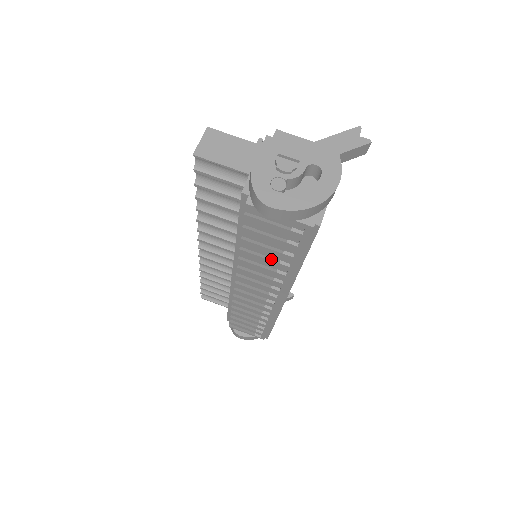
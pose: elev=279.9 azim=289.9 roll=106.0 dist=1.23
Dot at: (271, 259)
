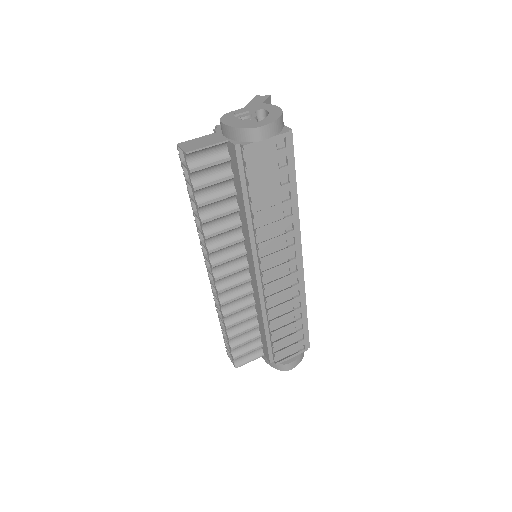
Dot at: (277, 204)
